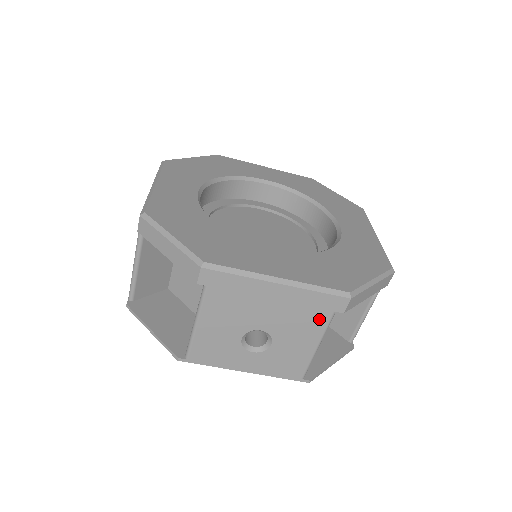
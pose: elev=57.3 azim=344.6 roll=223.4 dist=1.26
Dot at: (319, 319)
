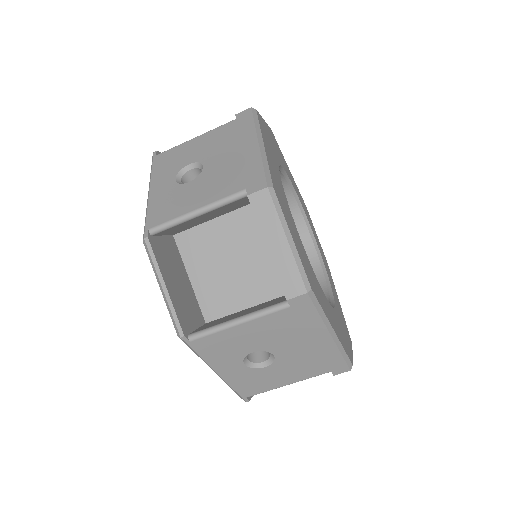
Dot at: (316, 370)
